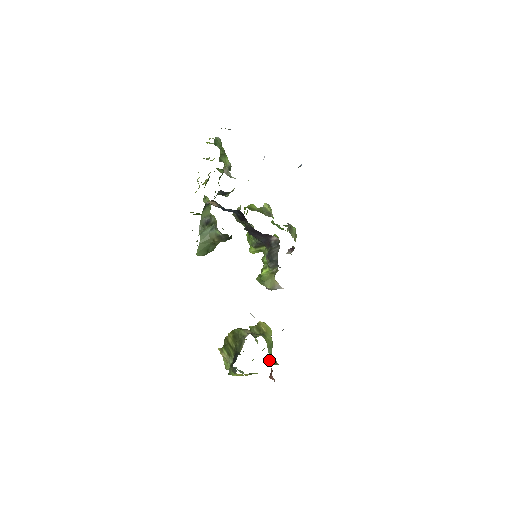
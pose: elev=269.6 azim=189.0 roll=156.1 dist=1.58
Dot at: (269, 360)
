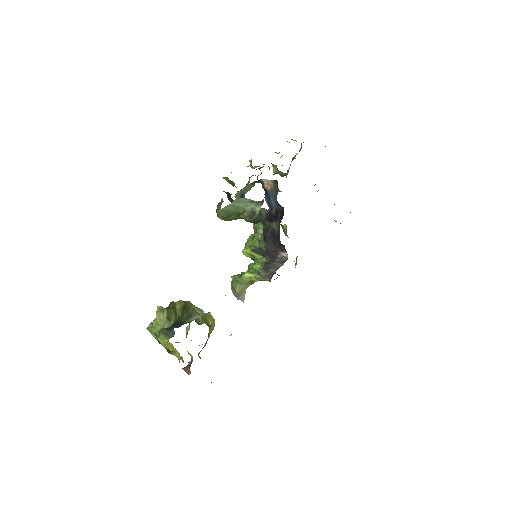
Dot at: (200, 351)
